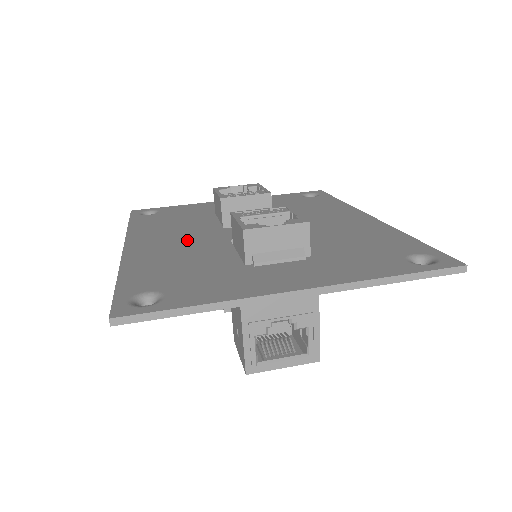
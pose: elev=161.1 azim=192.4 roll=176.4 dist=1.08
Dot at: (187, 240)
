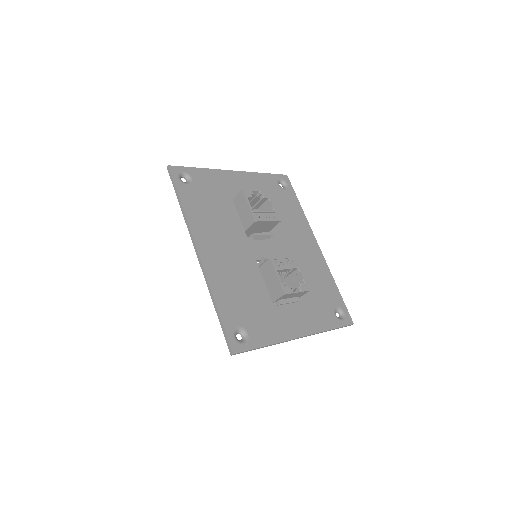
Dot at: (233, 253)
